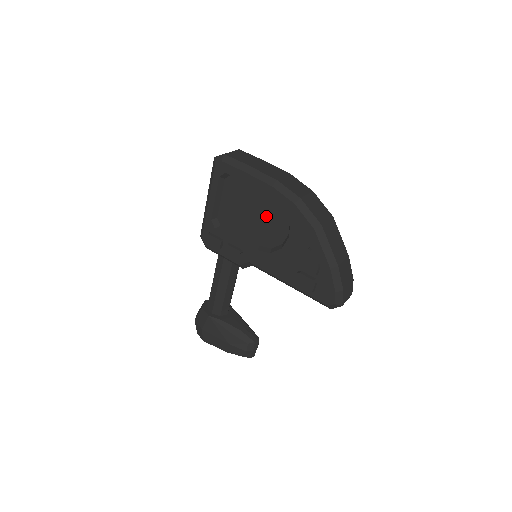
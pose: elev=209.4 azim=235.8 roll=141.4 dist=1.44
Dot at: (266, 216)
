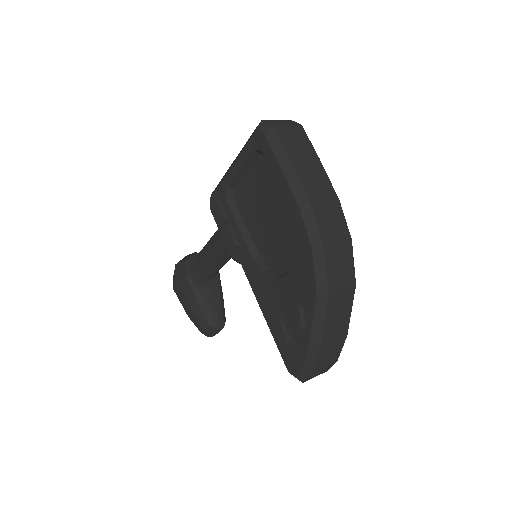
Dot at: (280, 231)
